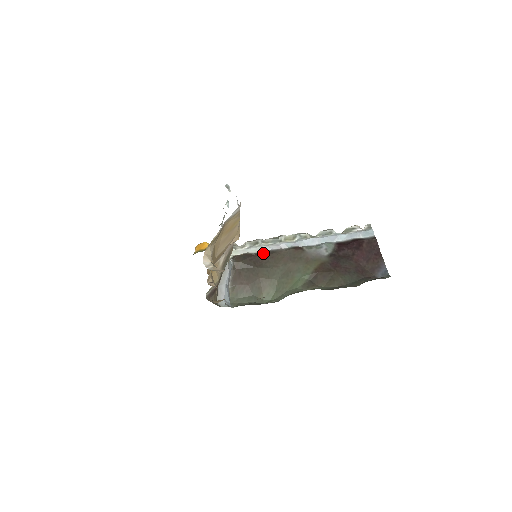
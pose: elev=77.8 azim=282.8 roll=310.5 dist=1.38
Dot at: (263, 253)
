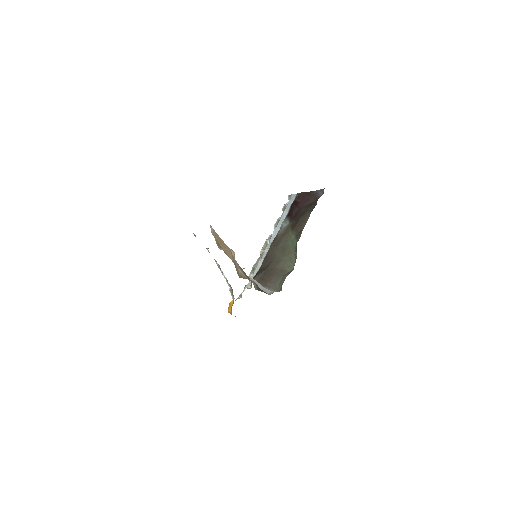
Dot at: (262, 264)
